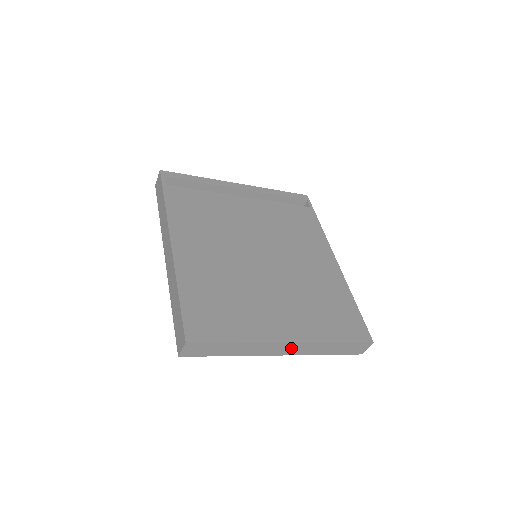
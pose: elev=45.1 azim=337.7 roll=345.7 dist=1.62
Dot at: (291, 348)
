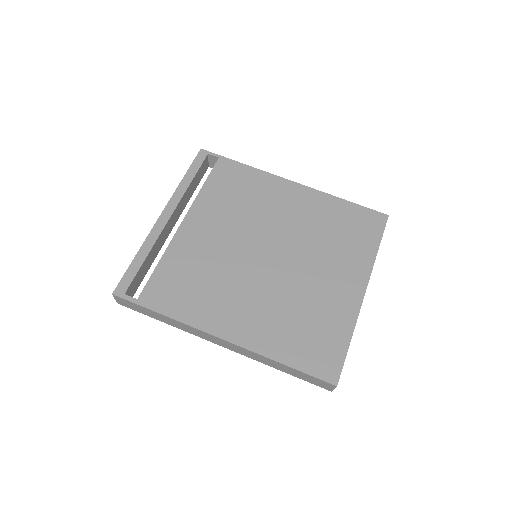
Dot at: occluded
